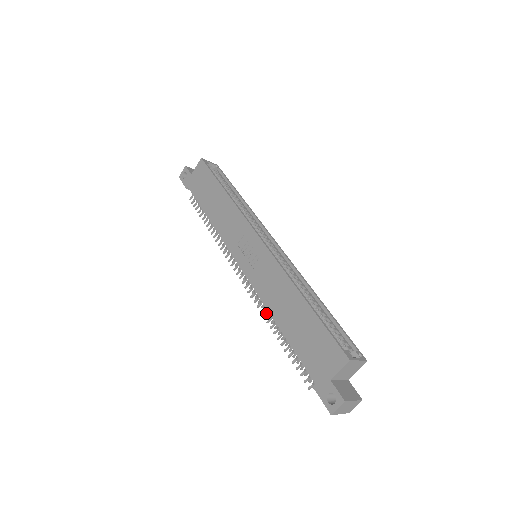
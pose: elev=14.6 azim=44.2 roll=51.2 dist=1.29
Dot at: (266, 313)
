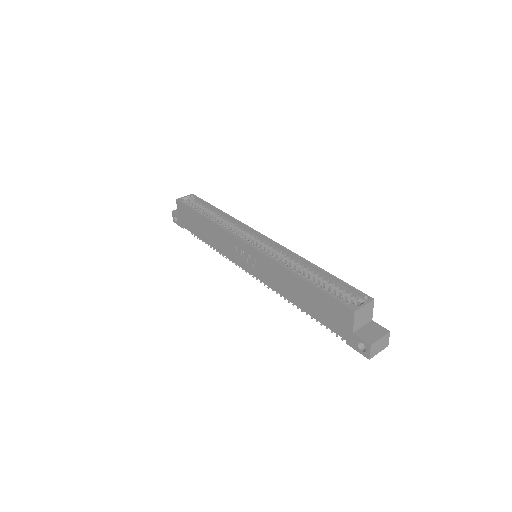
Dot at: occluded
